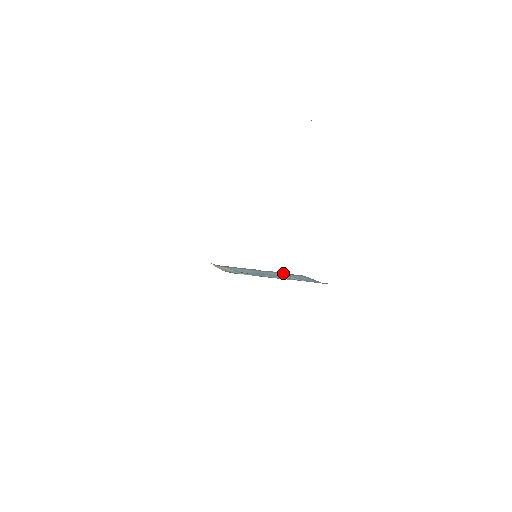
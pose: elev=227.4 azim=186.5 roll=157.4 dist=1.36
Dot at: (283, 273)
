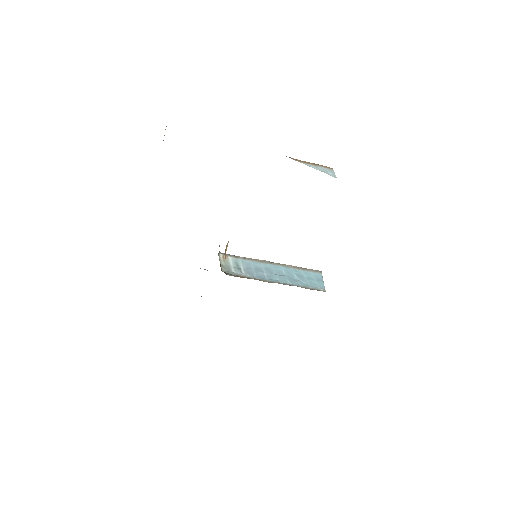
Dot at: (296, 267)
